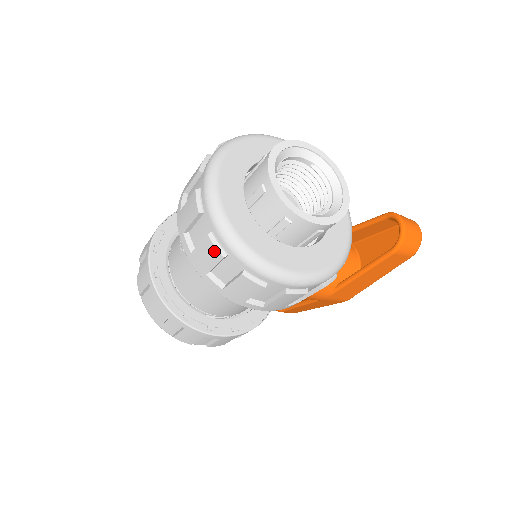
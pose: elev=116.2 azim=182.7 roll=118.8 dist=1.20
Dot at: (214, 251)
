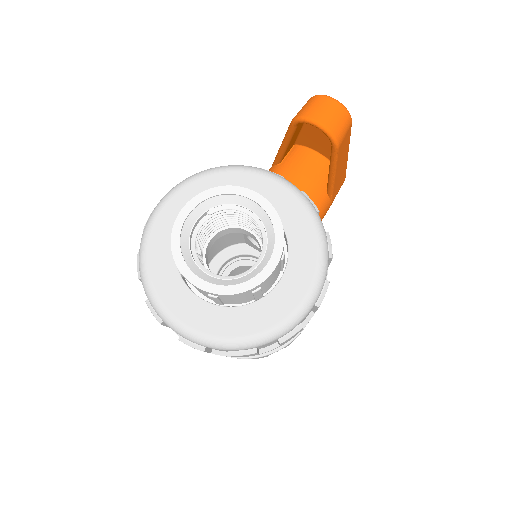
Dot at: occluded
